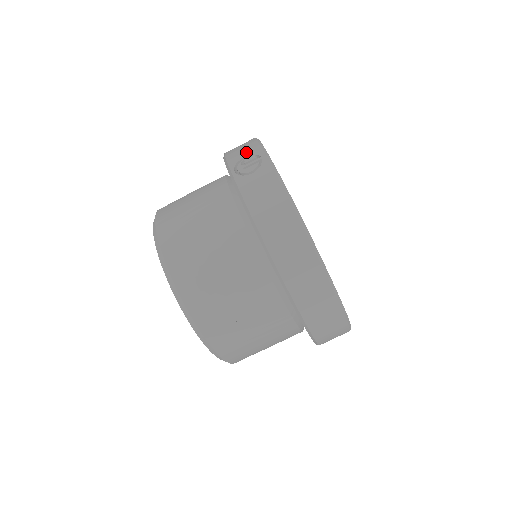
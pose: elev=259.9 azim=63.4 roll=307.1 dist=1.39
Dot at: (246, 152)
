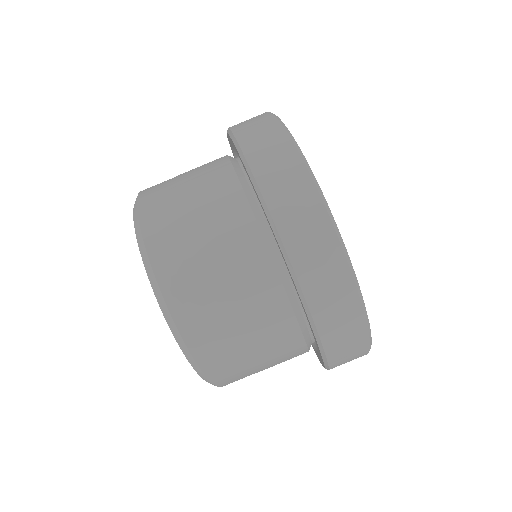
Dot at: occluded
